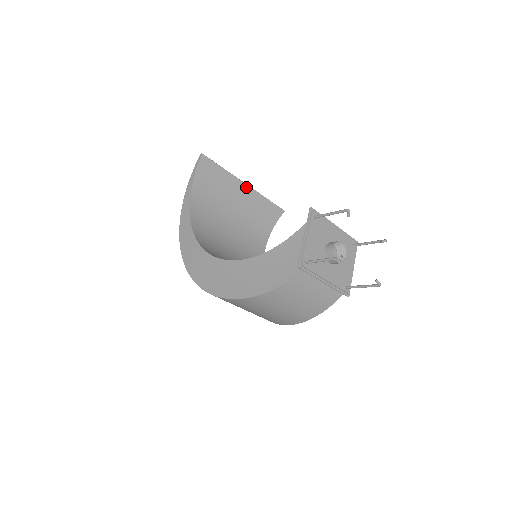
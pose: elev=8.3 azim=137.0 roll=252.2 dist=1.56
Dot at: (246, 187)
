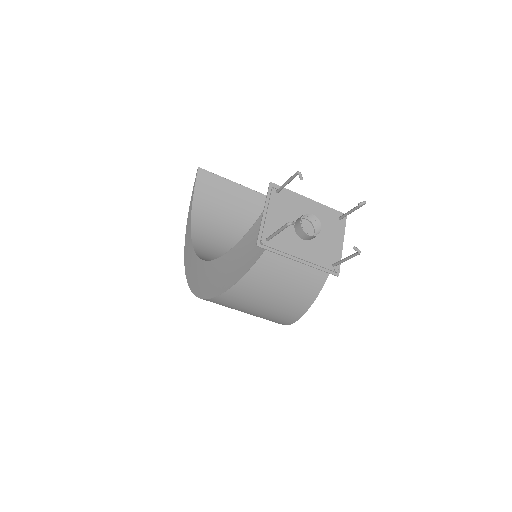
Dot at: (254, 193)
